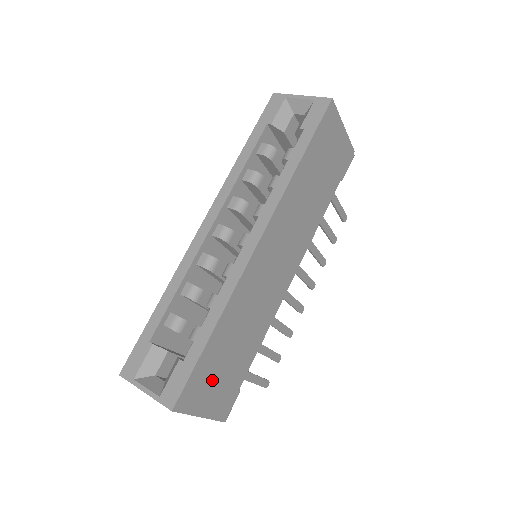
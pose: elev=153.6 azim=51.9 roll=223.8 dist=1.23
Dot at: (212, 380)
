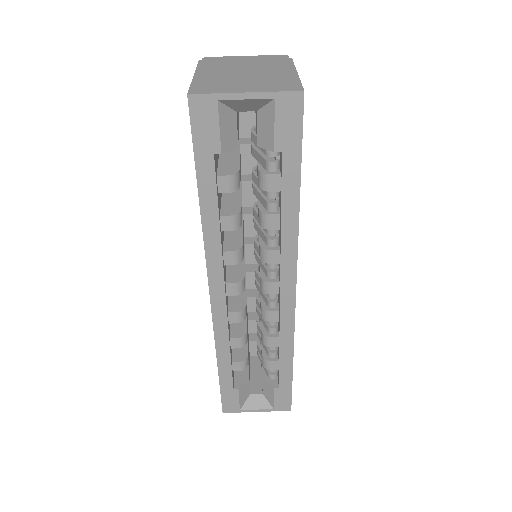
Dot at: occluded
